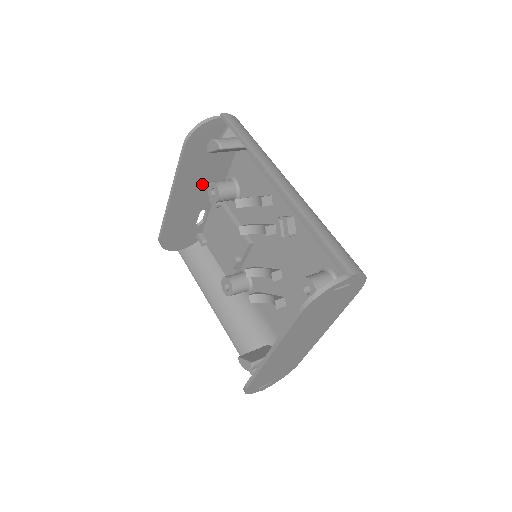
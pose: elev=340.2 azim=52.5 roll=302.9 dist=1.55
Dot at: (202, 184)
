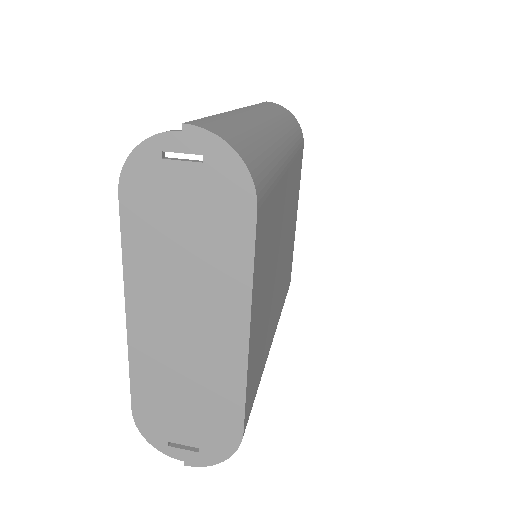
Dot at: occluded
